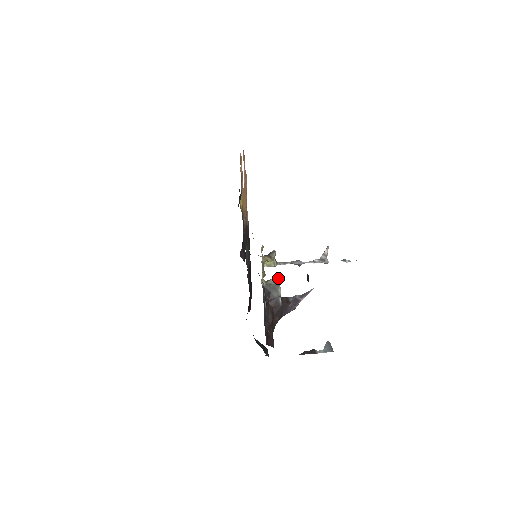
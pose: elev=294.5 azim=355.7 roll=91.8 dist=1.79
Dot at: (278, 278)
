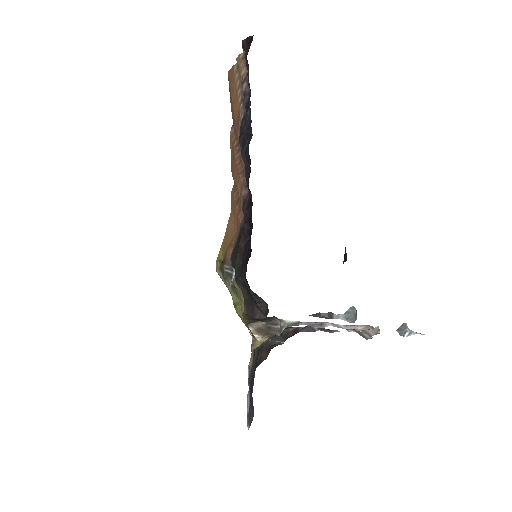
Dot at: (280, 342)
